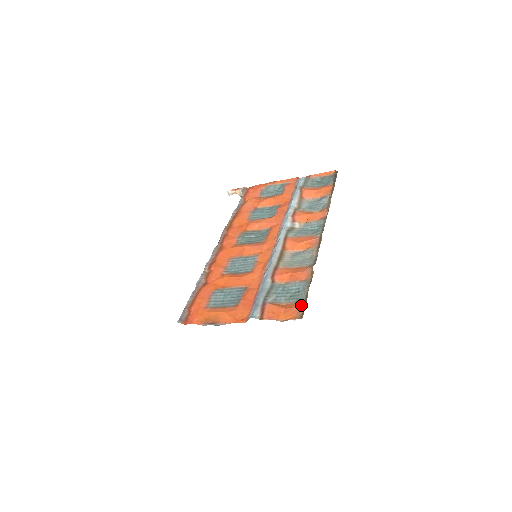
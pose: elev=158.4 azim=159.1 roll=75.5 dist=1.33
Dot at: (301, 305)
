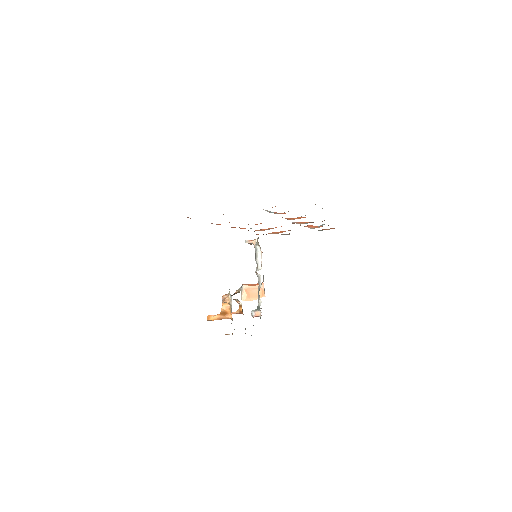
Dot at: occluded
